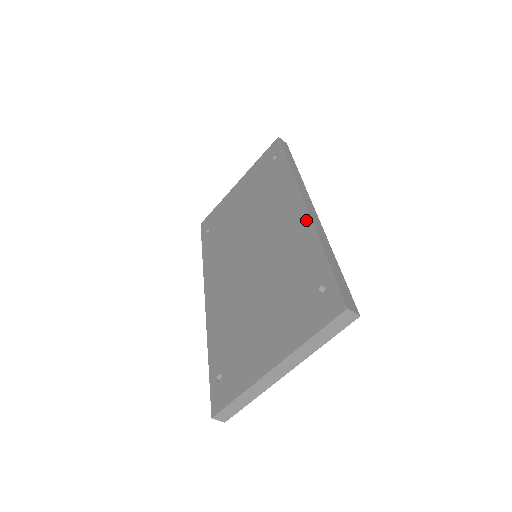
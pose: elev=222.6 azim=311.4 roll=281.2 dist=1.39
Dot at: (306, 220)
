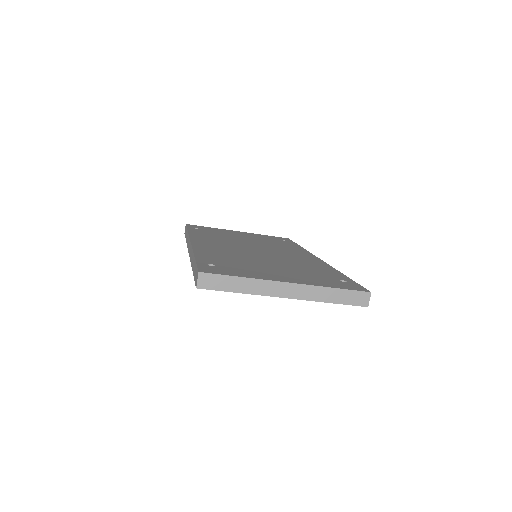
Dot at: (323, 263)
